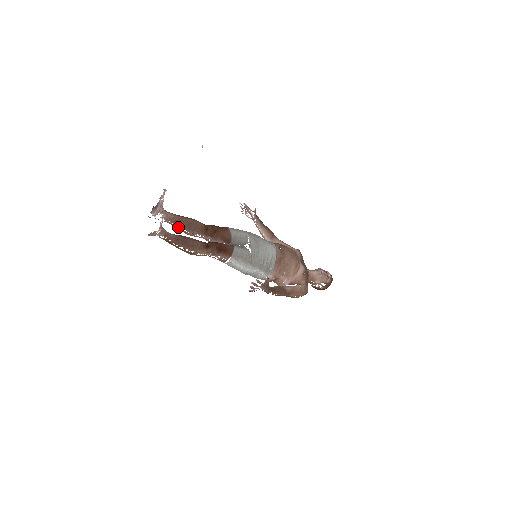
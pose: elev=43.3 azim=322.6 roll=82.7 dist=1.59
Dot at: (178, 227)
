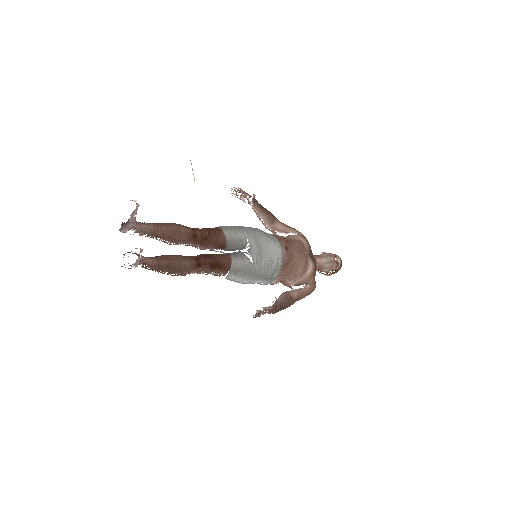
Dot at: (157, 239)
